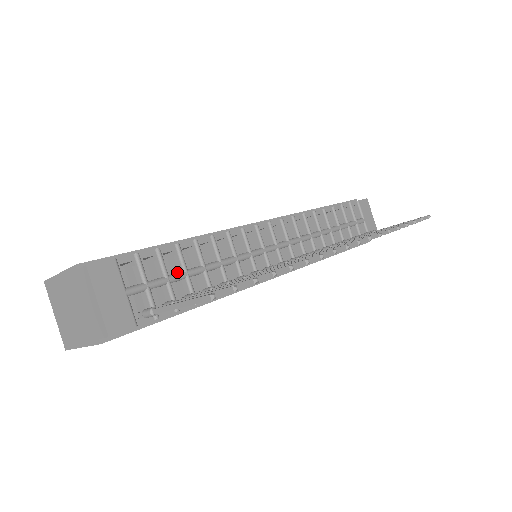
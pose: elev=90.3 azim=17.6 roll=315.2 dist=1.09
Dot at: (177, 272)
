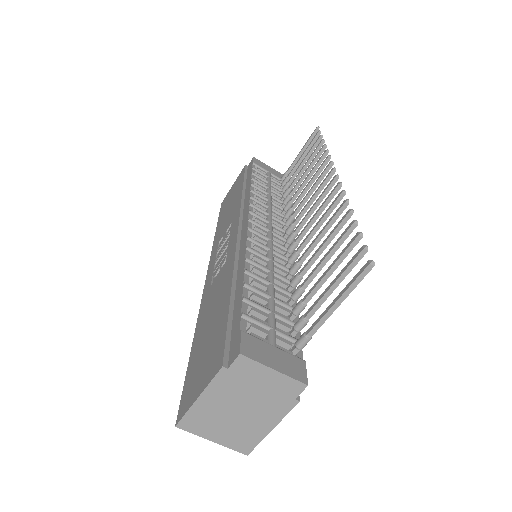
Dot at: (267, 303)
